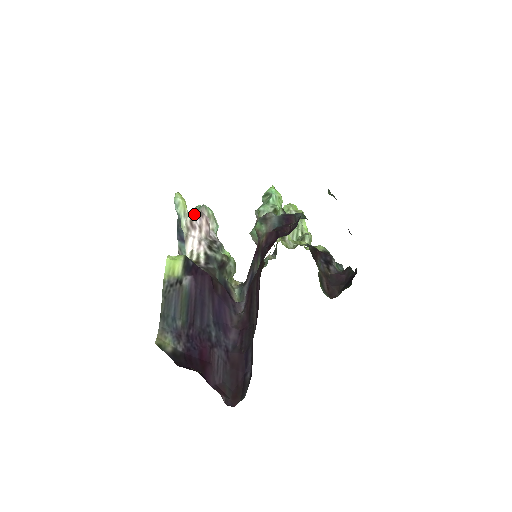
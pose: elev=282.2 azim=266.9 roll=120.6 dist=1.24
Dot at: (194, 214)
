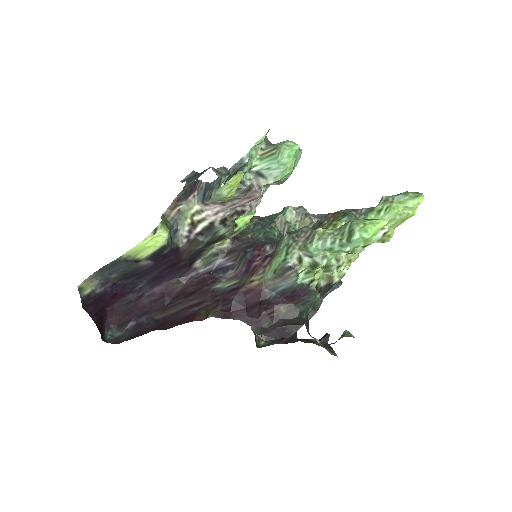
Dot at: (237, 198)
